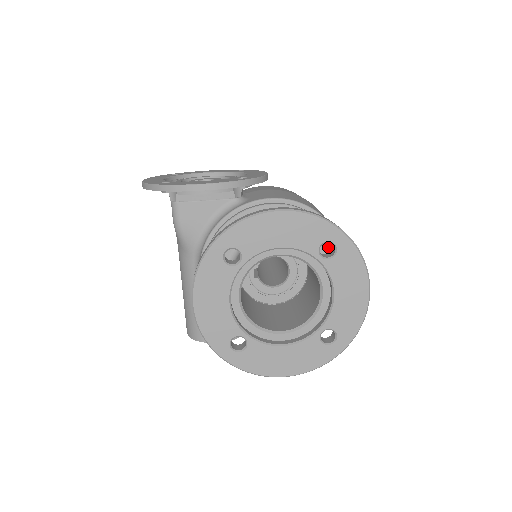
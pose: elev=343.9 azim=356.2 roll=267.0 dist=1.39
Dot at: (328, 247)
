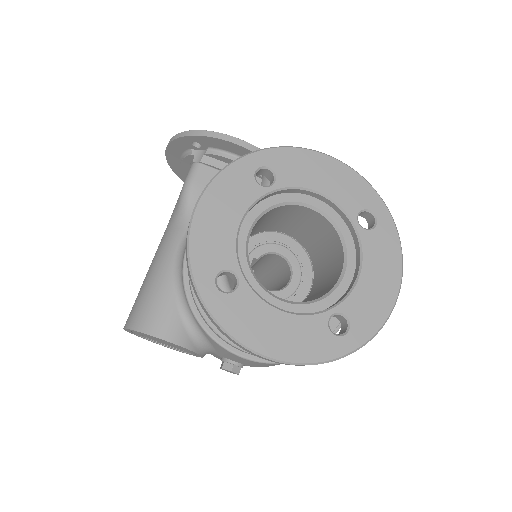
Dot at: occluded
